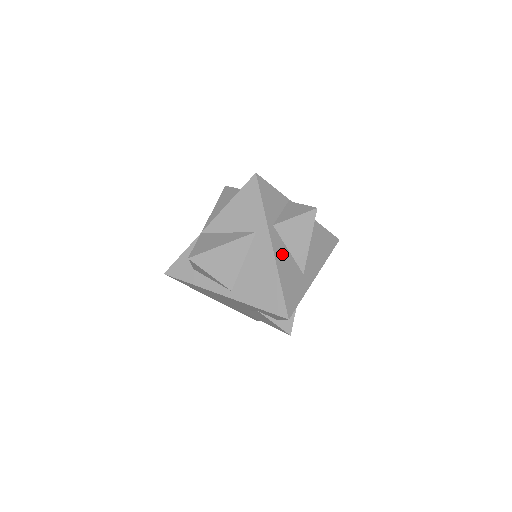
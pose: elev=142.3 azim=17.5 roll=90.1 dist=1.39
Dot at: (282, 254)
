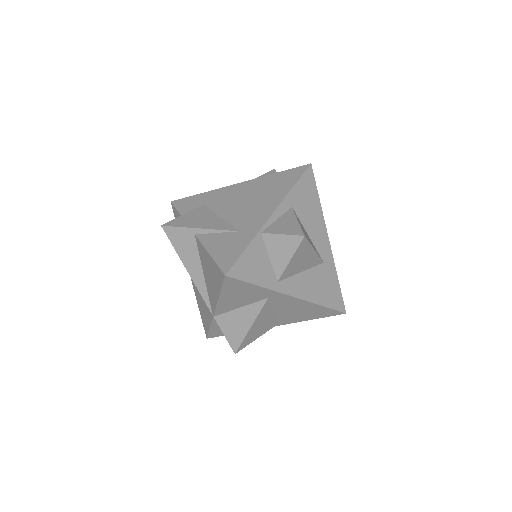
Dot at: (302, 285)
